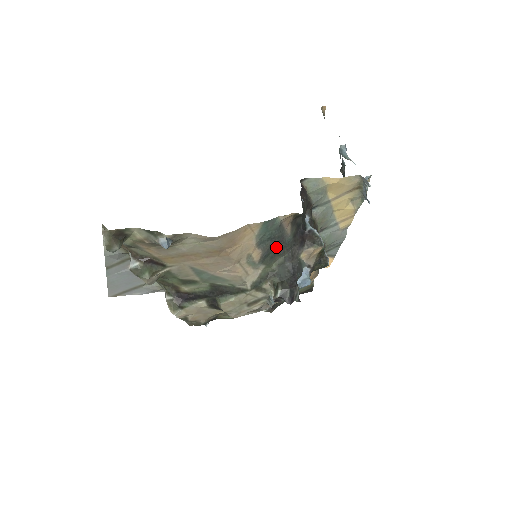
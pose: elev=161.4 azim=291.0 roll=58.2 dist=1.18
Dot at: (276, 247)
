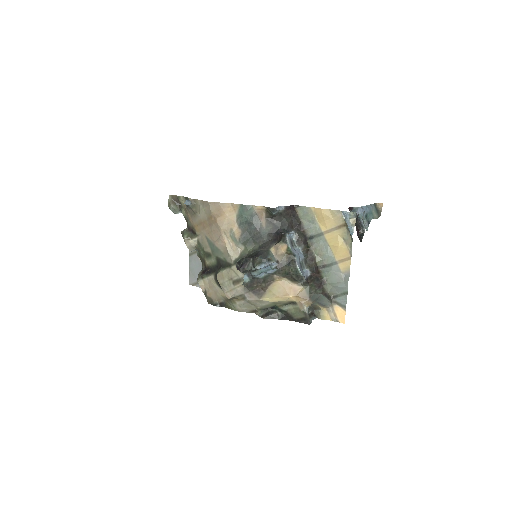
Dot at: (254, 234)
